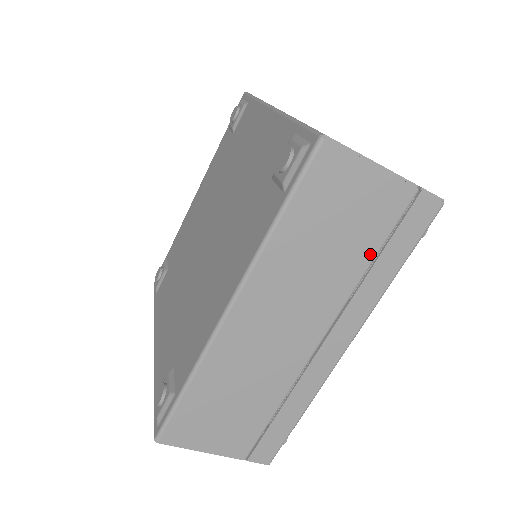
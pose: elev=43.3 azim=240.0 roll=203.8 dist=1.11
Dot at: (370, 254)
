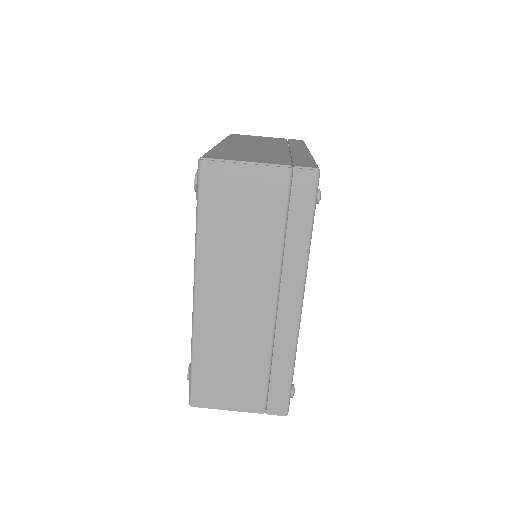
Dot at: (279, 227)
